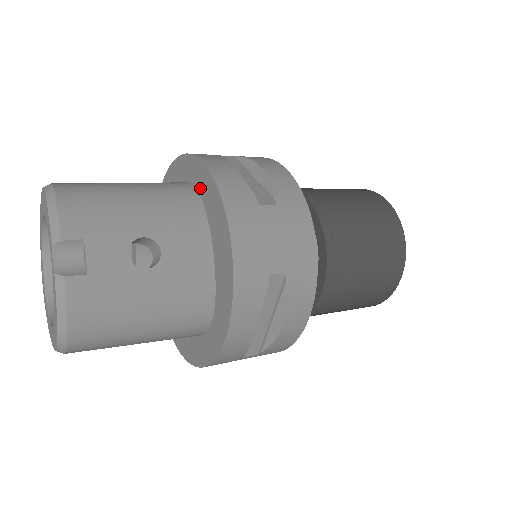
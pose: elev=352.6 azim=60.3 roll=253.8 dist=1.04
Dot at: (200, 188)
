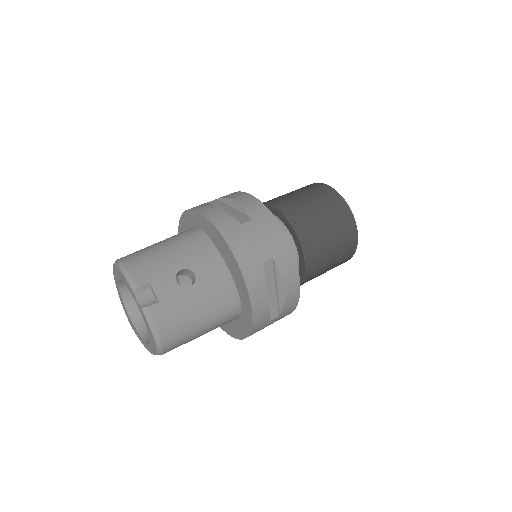
Dot at: (203, 228)
